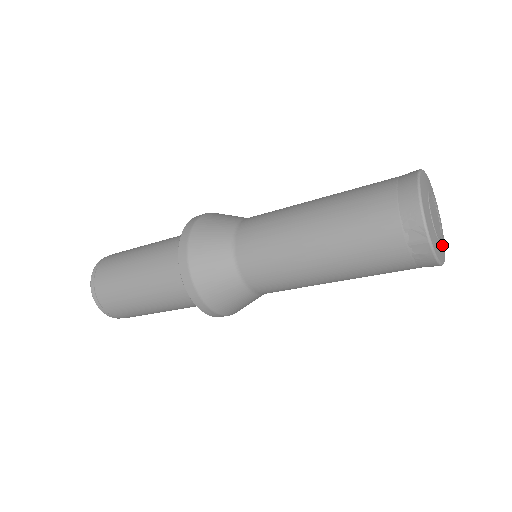
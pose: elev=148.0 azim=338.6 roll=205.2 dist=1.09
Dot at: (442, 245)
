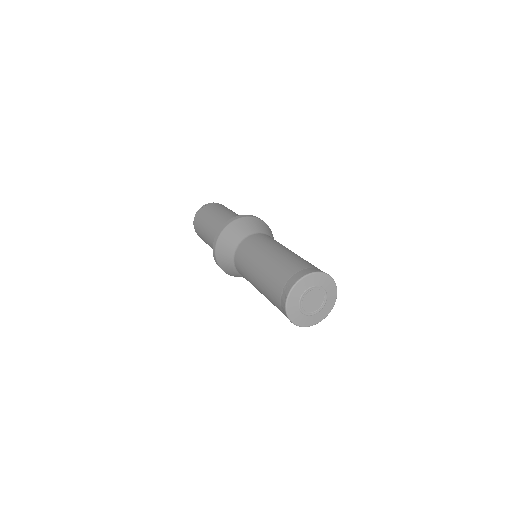
Dot at: (307, 318)
